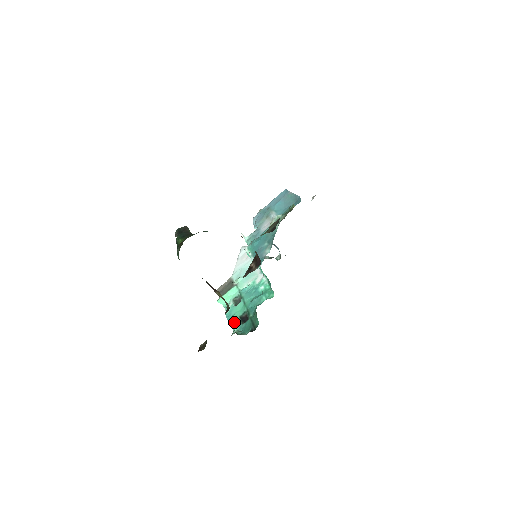
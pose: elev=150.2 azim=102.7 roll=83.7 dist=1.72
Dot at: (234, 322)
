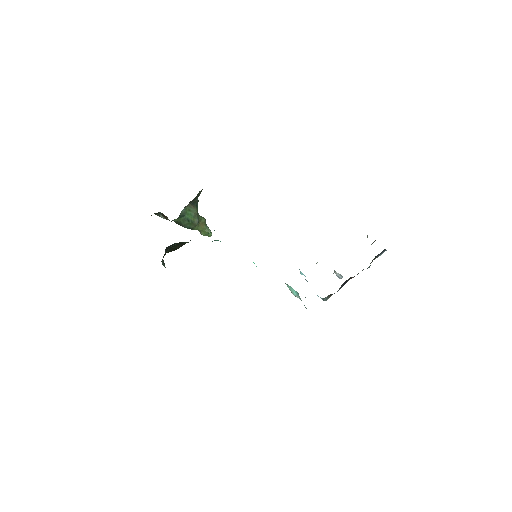
Dot at: occluded
